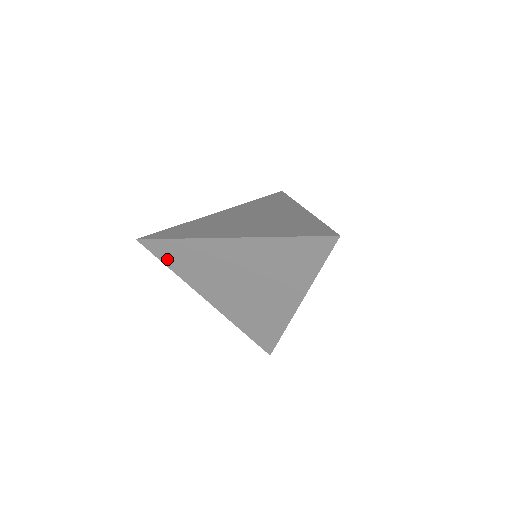
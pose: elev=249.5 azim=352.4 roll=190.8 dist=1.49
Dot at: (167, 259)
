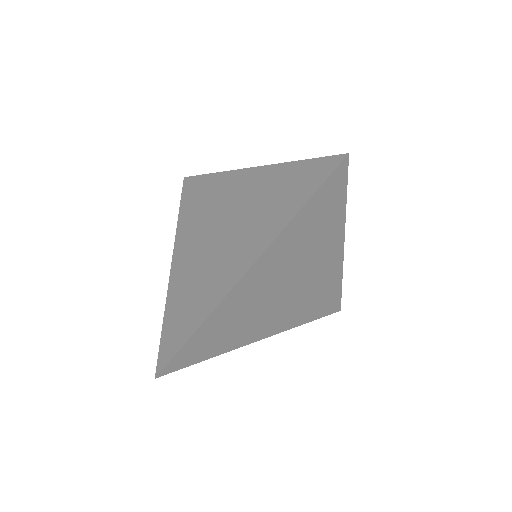
Dot at: (199, 356)
